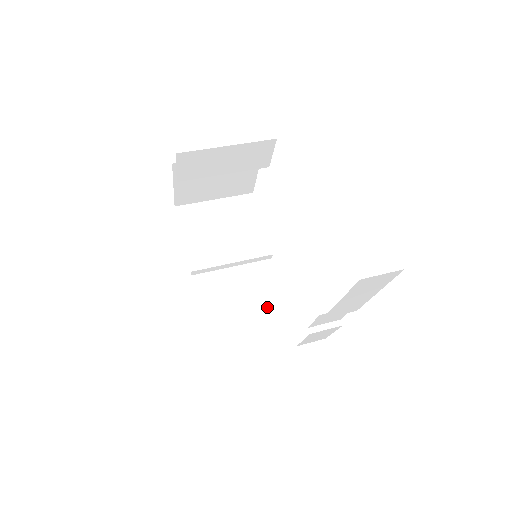
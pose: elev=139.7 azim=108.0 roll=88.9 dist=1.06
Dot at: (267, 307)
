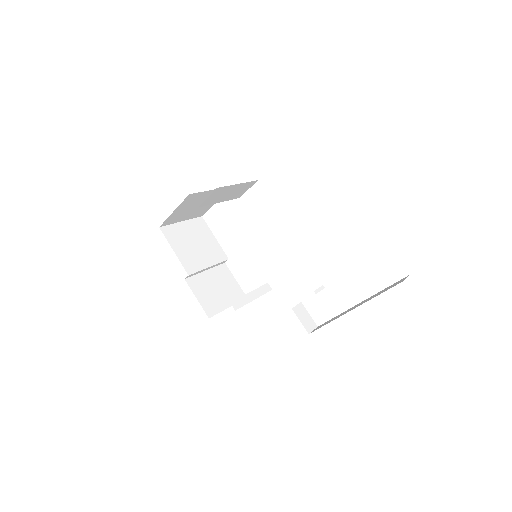
Dot at: (256, 291)
